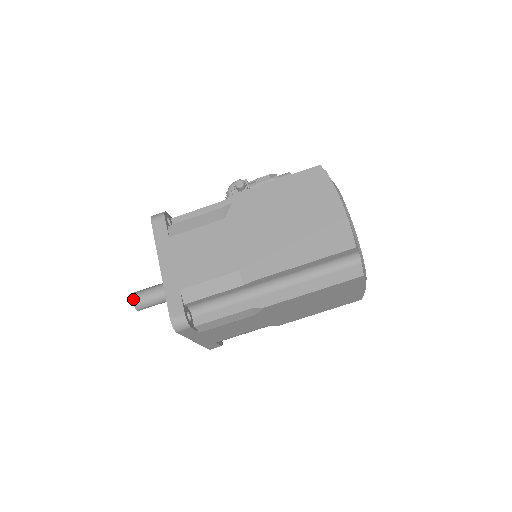
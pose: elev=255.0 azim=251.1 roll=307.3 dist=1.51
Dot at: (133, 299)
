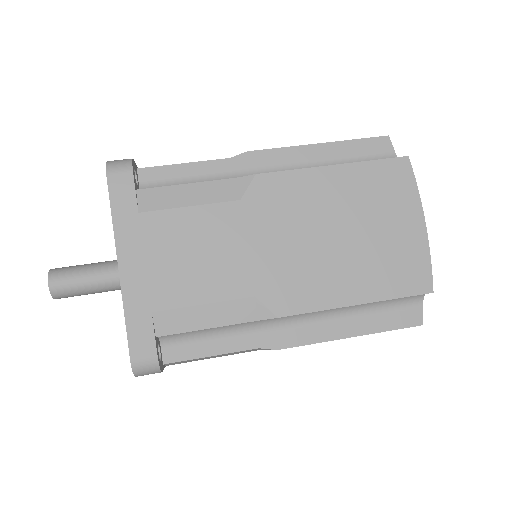
Dot at: occluded
